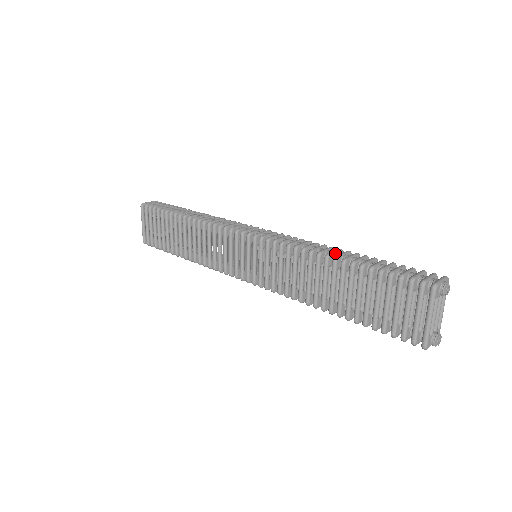
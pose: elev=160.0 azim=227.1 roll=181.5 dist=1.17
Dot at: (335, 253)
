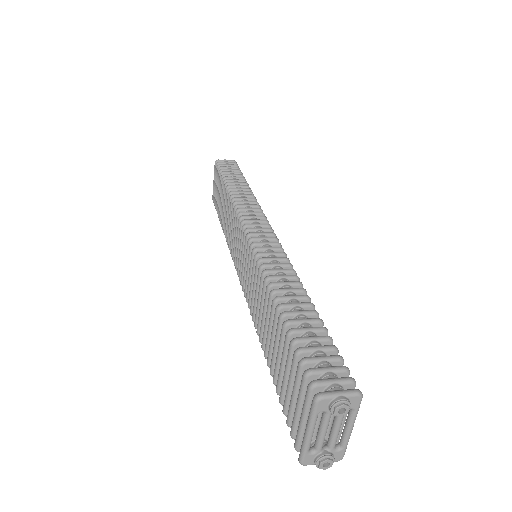
Dot at: (287, 292)
